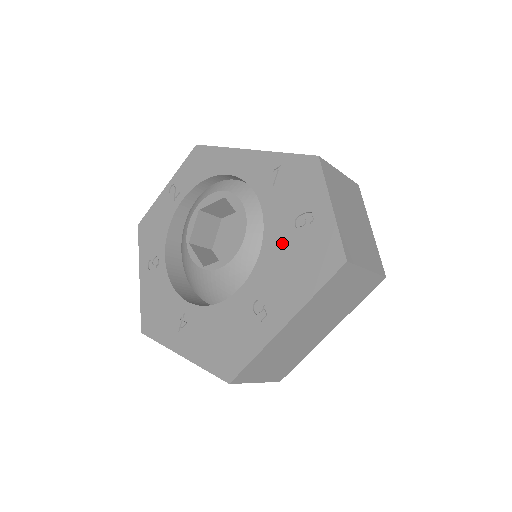
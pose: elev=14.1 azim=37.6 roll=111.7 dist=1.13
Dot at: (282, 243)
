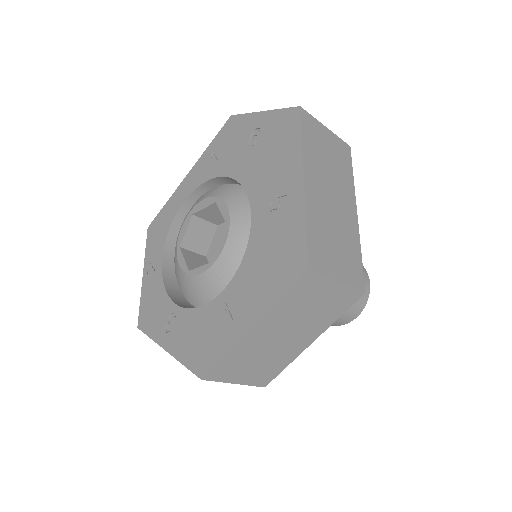
Dot at: (253, 163)
